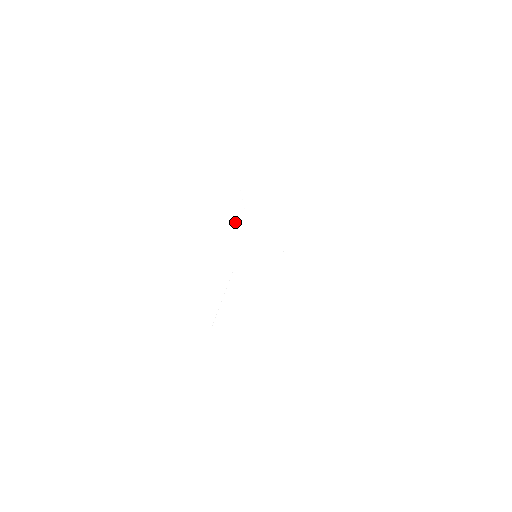
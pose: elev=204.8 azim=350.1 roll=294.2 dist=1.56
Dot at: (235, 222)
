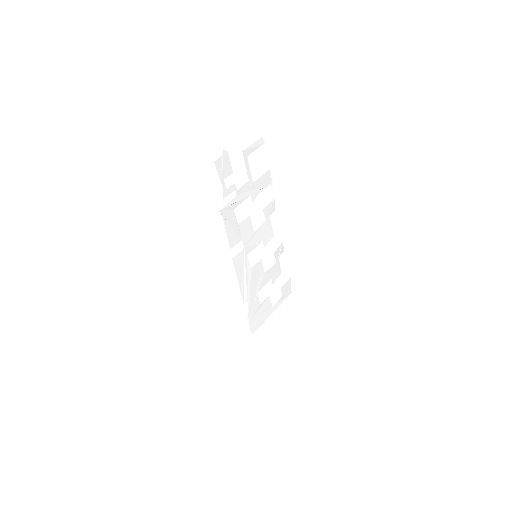
Dot at: (231, 246)
